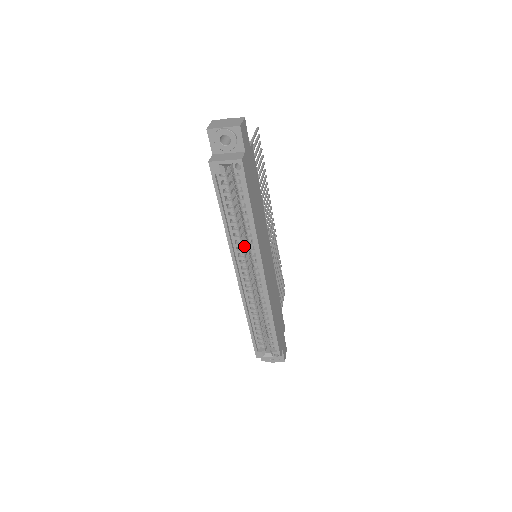
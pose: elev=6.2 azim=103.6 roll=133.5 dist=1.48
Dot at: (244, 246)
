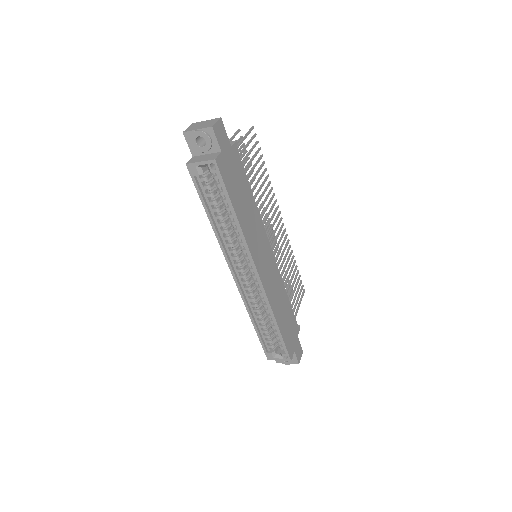
Dot at: (236, 246)
